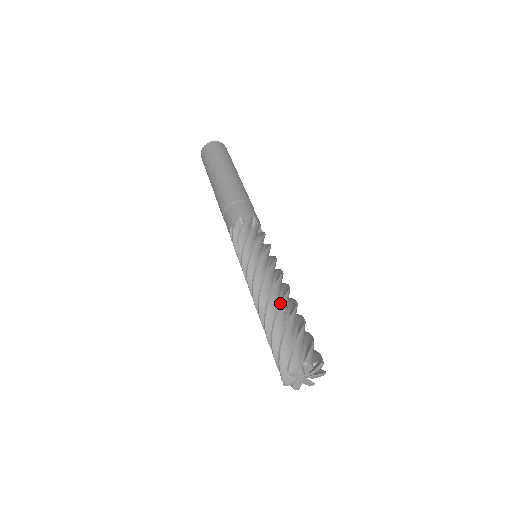
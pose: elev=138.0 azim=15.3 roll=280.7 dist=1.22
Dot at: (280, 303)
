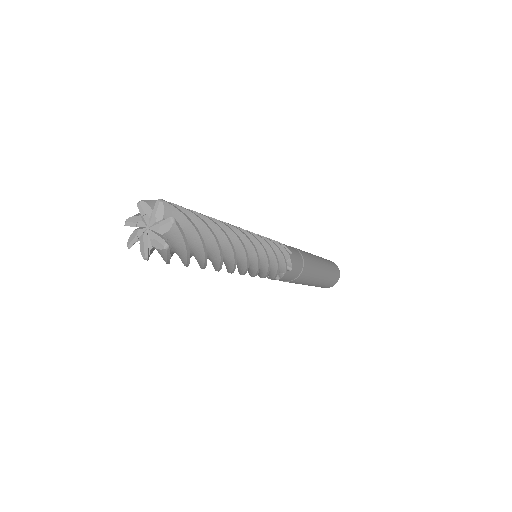
Dot at: occluded
